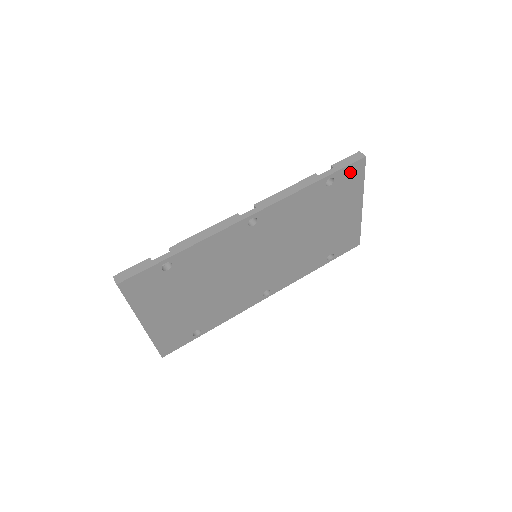
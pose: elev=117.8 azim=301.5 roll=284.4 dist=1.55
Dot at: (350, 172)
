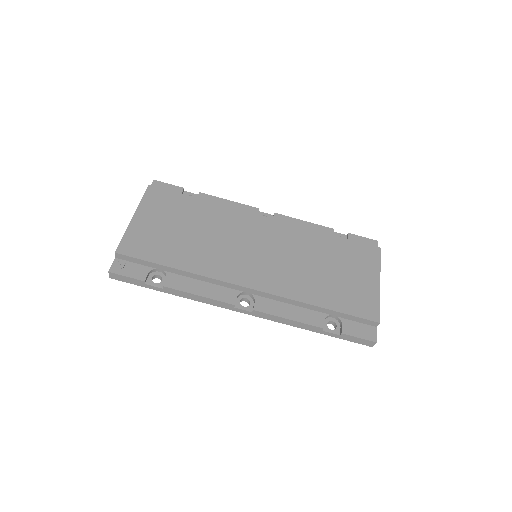
Dot at: occluded
